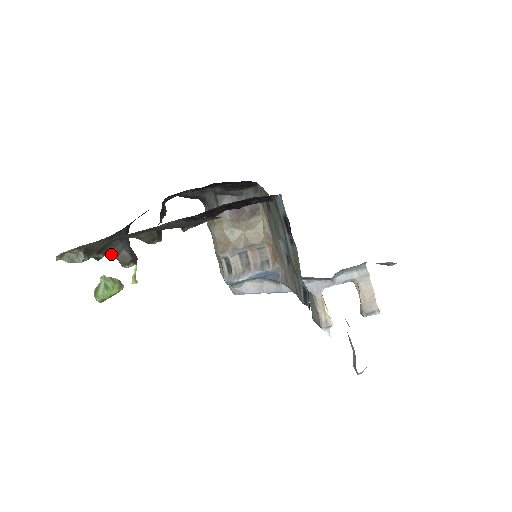
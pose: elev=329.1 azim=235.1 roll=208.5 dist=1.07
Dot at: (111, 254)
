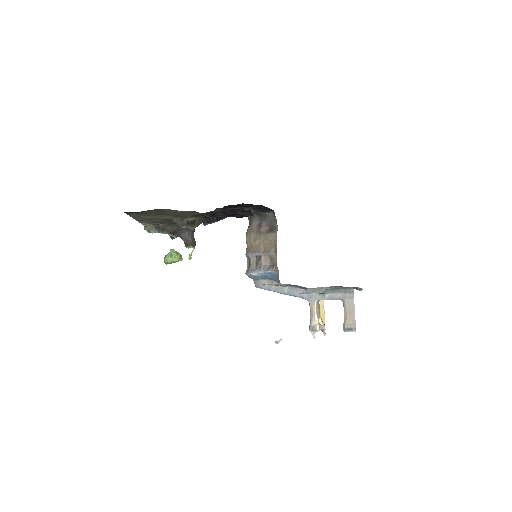
Dot at: (181, 237)
